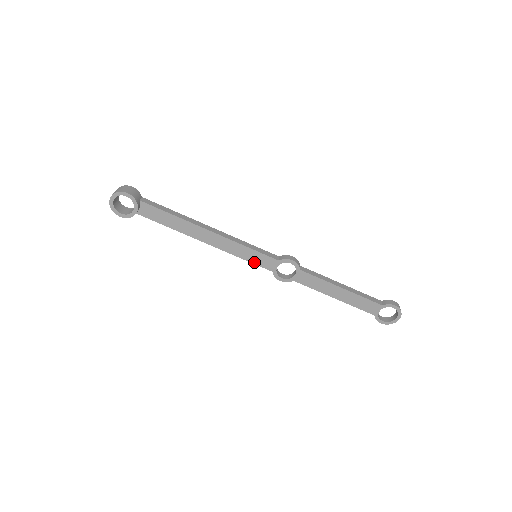
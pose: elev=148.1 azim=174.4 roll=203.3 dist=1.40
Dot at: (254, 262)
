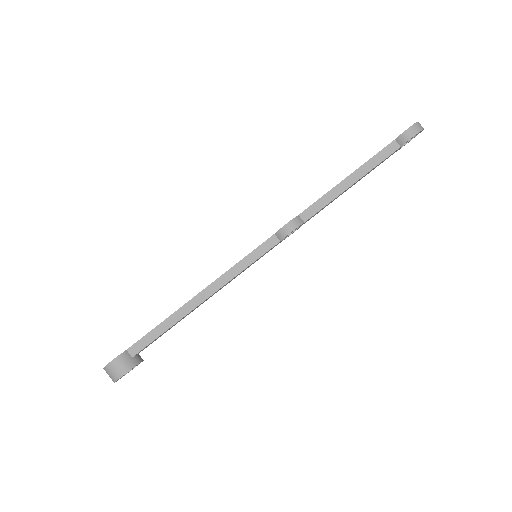
Dot at: occluded
